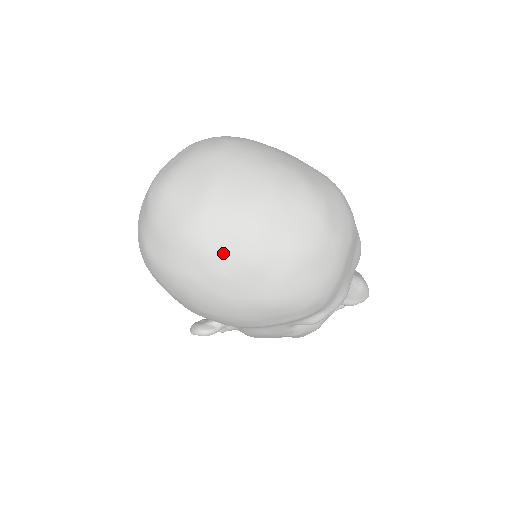
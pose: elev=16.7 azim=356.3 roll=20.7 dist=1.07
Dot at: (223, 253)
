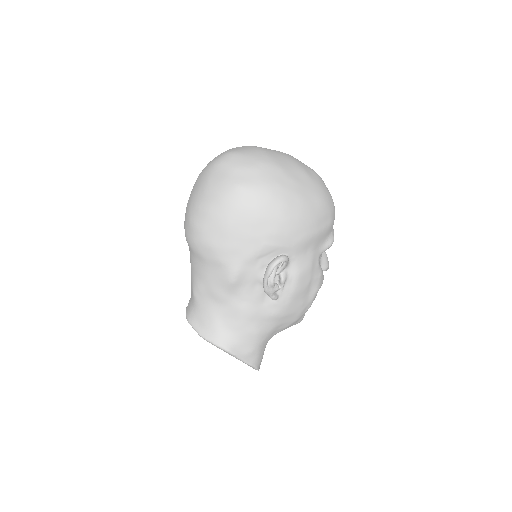
Dot at: (289, 168)
